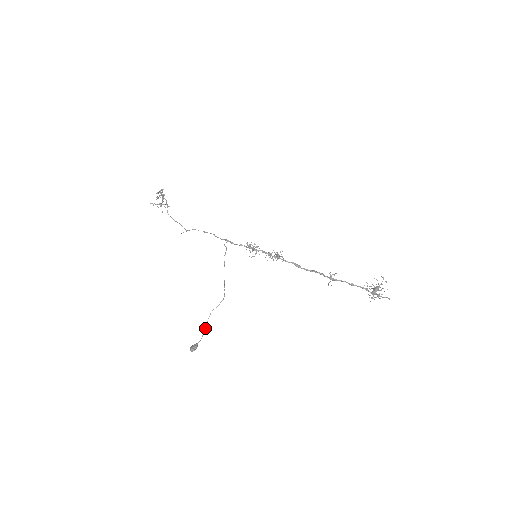
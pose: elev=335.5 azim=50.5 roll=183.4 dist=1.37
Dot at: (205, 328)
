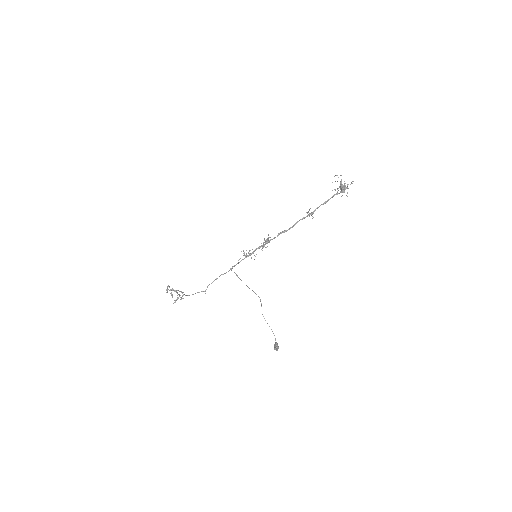
Dot at: occluded
